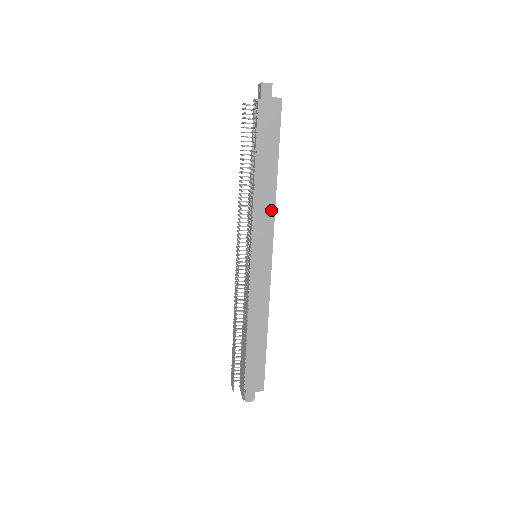
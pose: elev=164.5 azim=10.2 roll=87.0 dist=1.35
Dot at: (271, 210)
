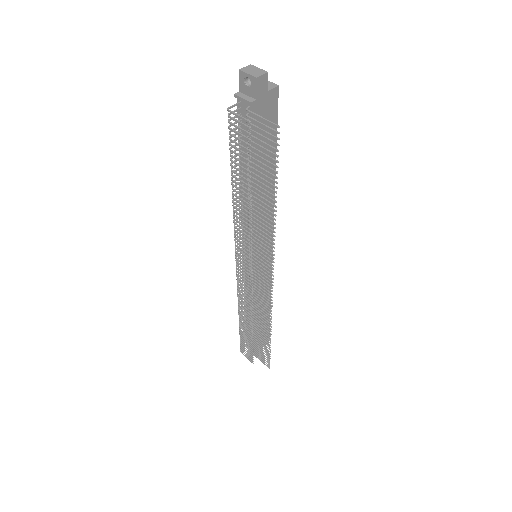
Dot at: (271, 211)
